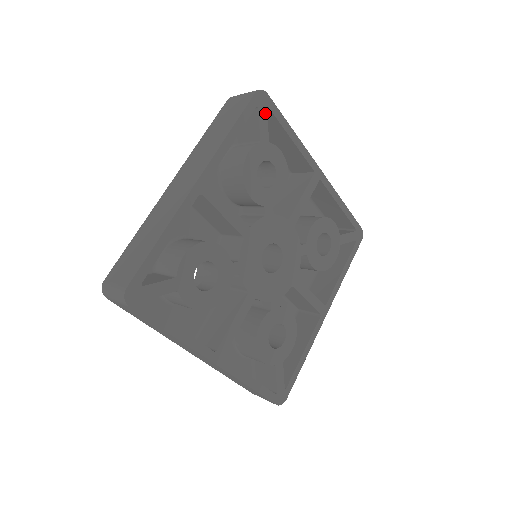
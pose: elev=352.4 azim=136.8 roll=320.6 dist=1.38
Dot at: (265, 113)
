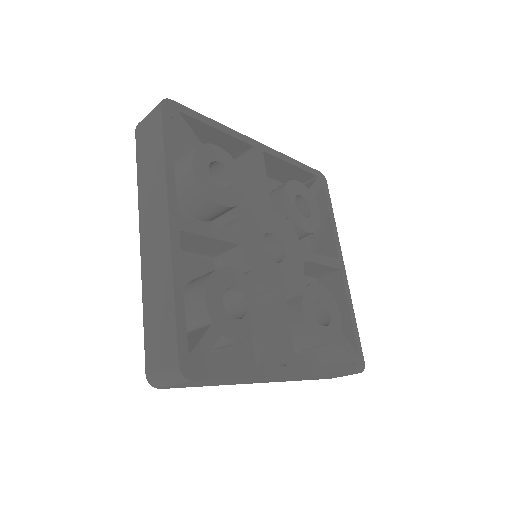
Dot at: (320, 186)
